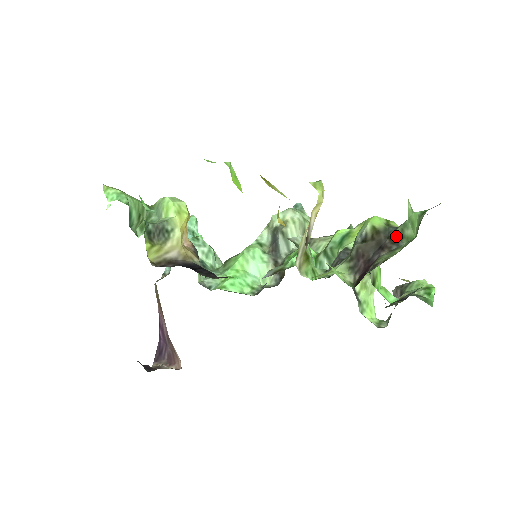
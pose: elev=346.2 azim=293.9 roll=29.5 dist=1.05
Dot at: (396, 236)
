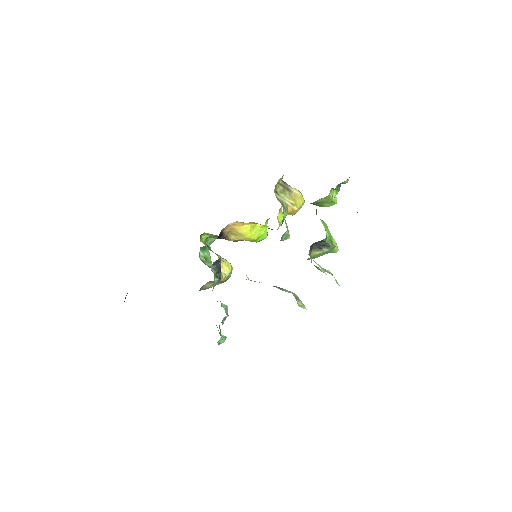
Dot at: occluded
